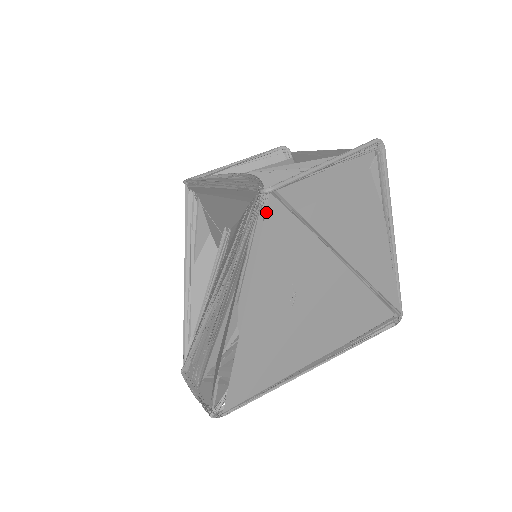
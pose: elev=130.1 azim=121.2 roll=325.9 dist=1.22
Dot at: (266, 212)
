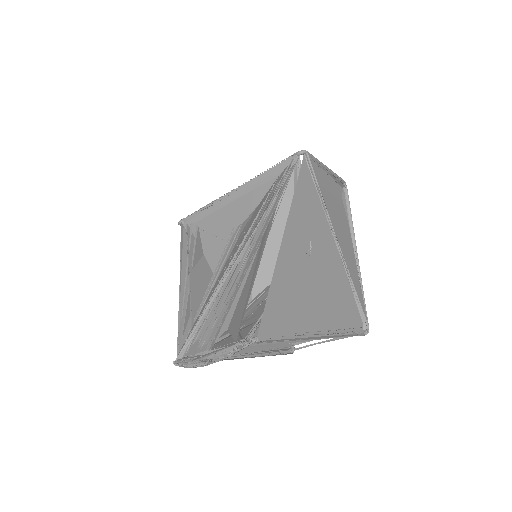
Dot at: (301, 166)
